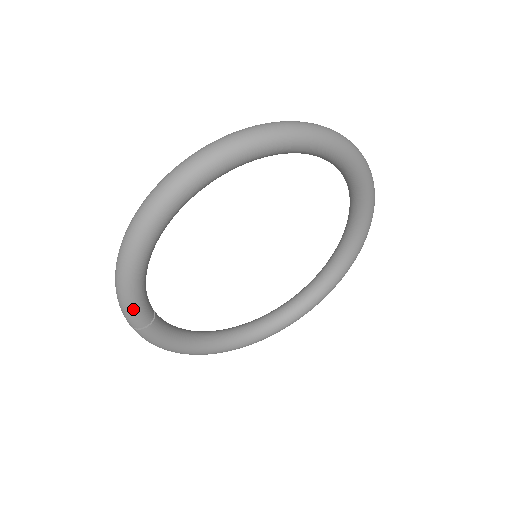
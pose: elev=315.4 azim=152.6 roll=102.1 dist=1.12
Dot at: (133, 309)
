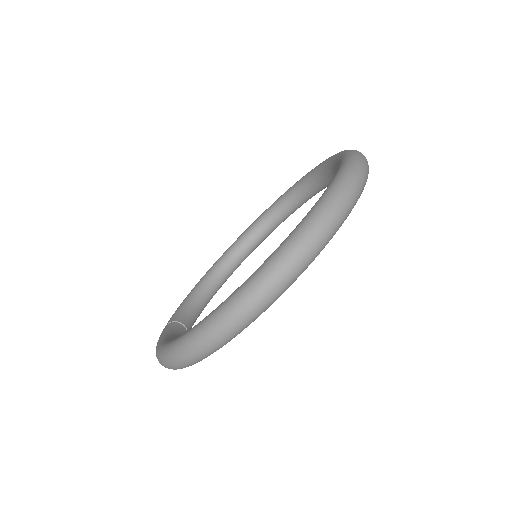
Dot at: occluded
